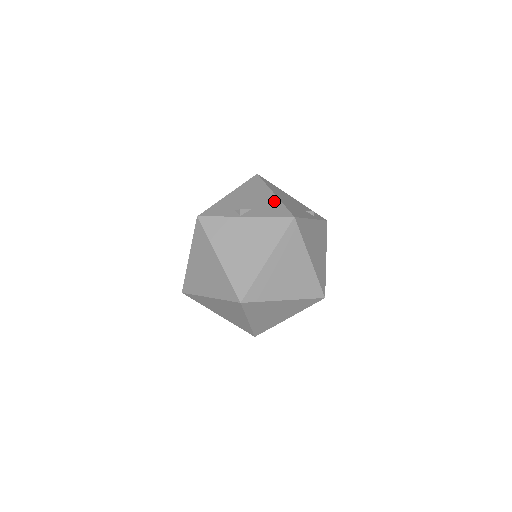
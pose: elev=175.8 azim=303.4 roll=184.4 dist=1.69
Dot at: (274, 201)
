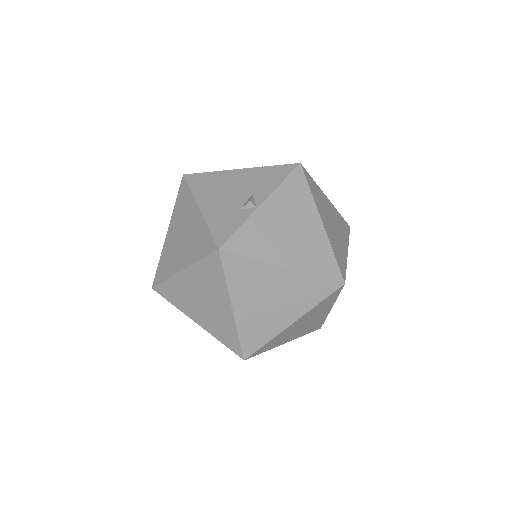
Dot at: (255, 172)
